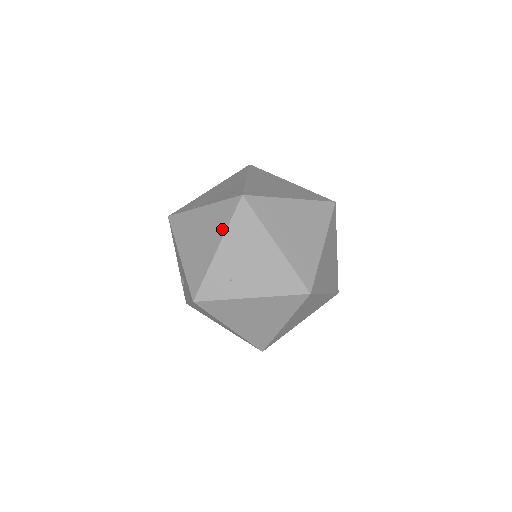
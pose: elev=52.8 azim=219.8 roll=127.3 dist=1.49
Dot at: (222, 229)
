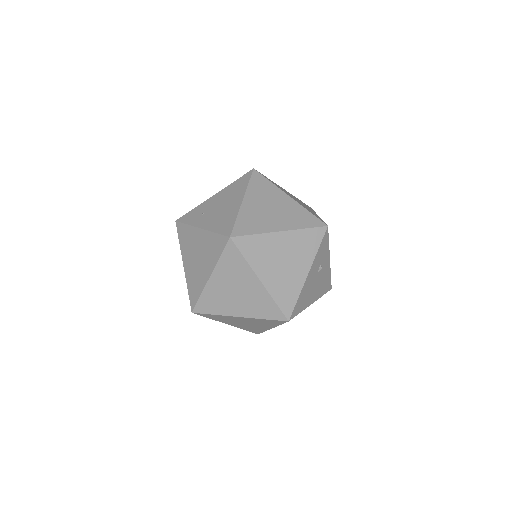
Dot at: occluded
